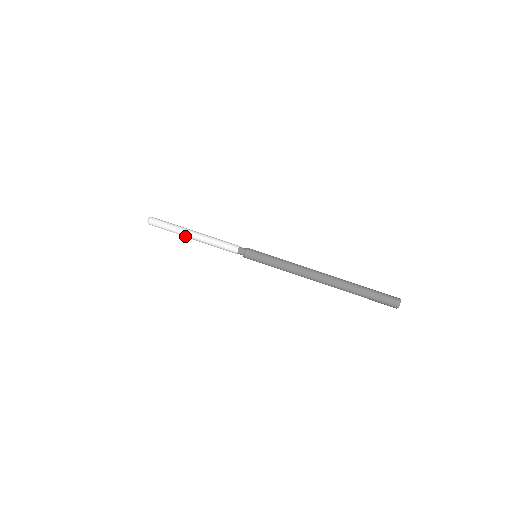
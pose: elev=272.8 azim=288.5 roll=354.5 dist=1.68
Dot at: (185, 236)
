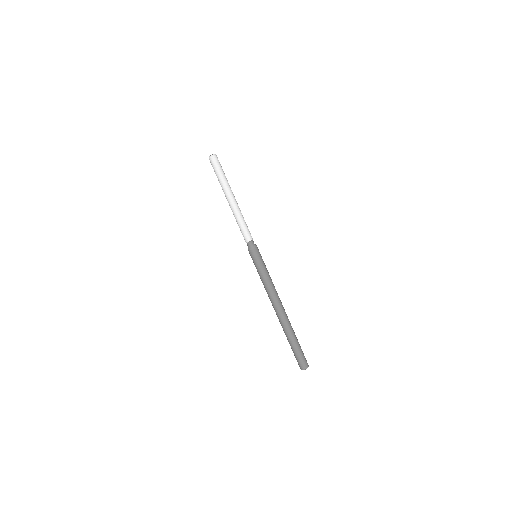
Dot at: (225, 194)
